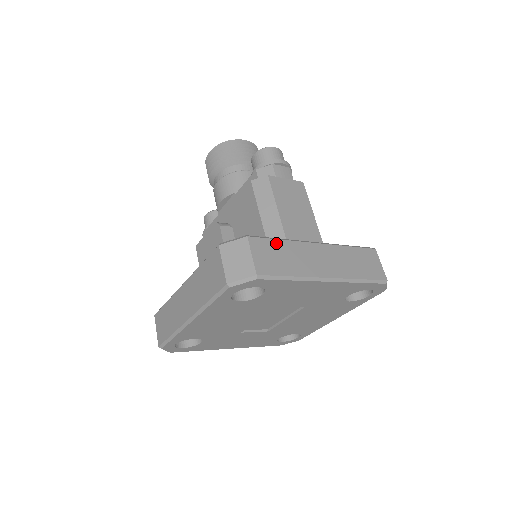
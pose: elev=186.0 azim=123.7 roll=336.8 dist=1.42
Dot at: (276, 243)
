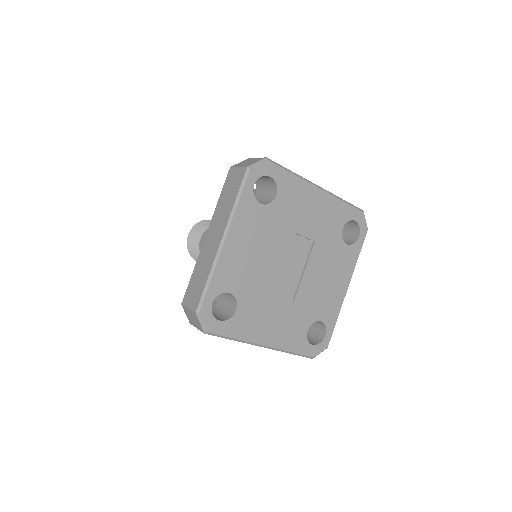
Dot at: occluded
